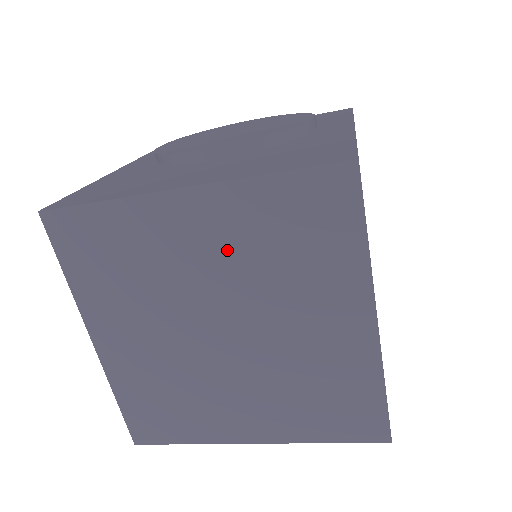
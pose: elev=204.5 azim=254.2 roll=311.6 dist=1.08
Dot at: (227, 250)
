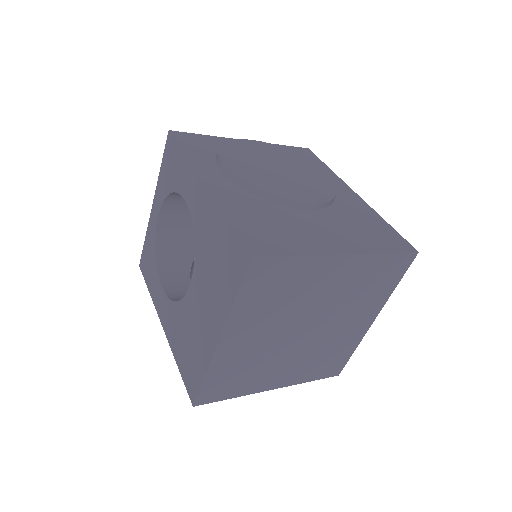
Dot at: (341, 287)
